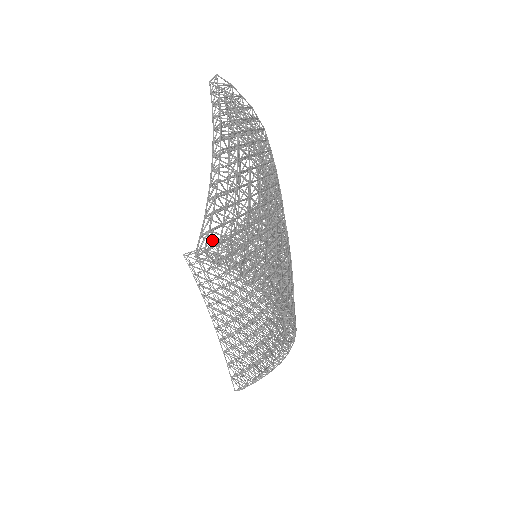
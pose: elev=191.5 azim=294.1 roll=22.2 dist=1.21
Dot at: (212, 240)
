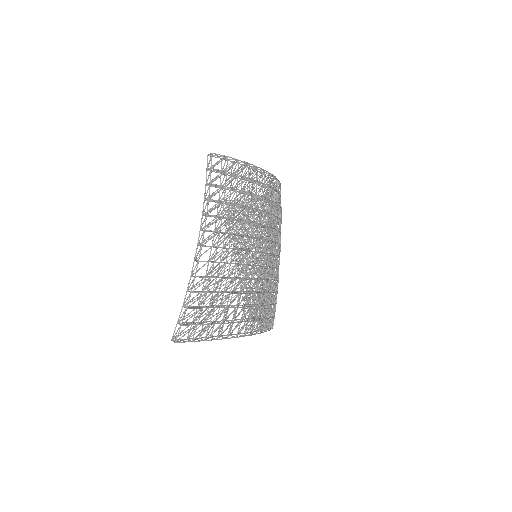
Dot at: (186, 323)
